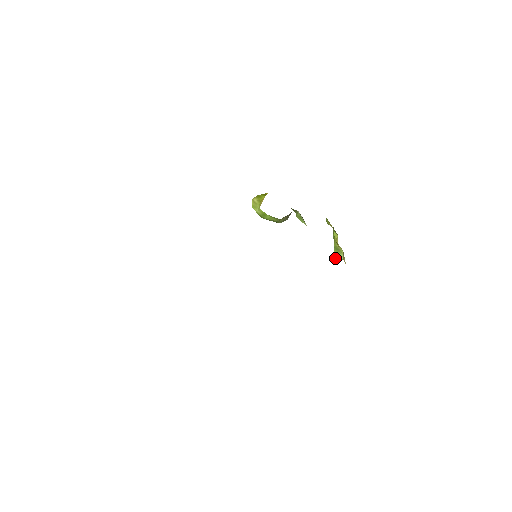
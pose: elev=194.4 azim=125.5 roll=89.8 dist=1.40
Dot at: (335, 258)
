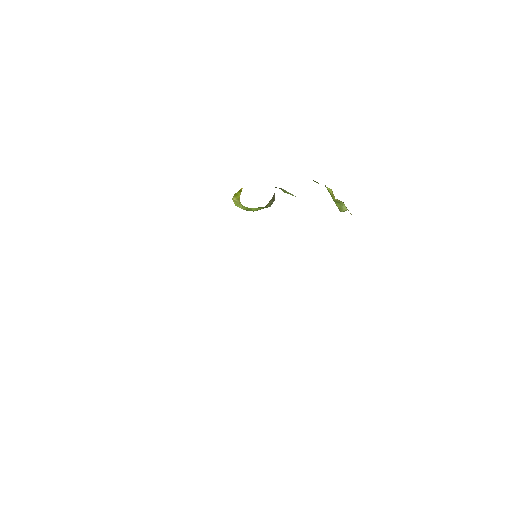
Dot at: (340, 211)
